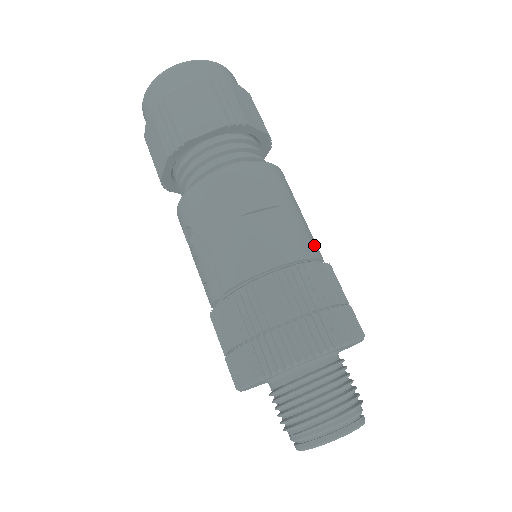
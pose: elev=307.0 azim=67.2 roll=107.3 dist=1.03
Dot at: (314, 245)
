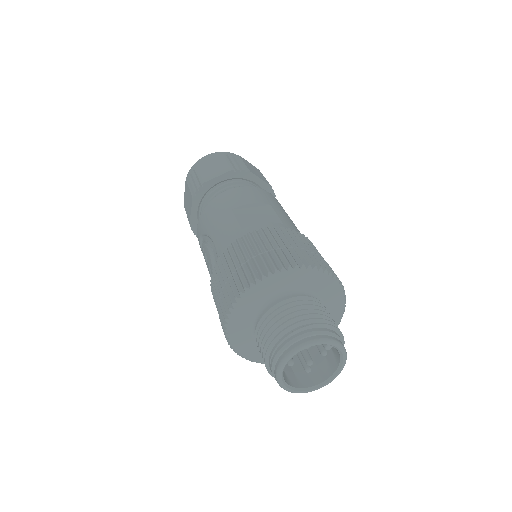
Dot at: (297, 230)
